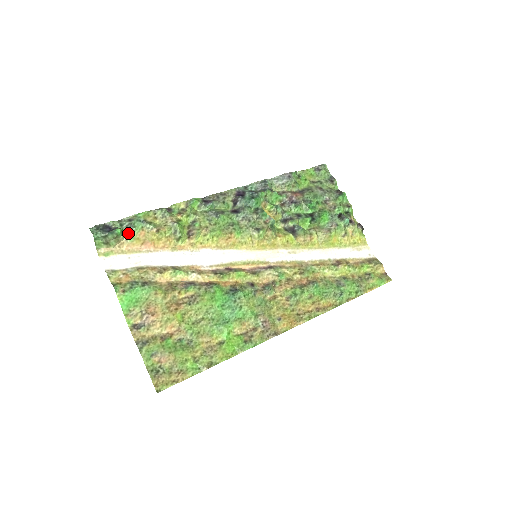
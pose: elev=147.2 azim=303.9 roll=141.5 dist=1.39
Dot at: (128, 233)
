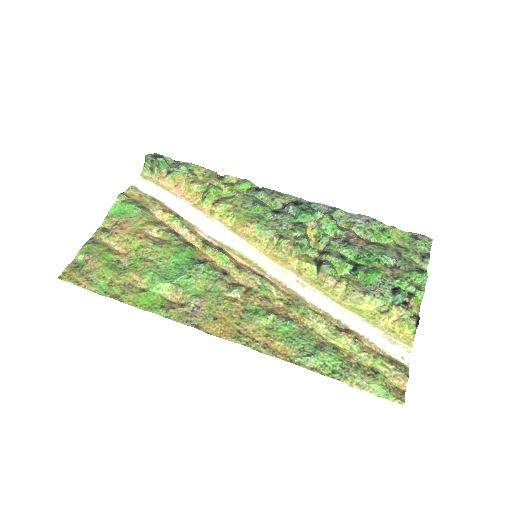
Dot at: (172, 171)
